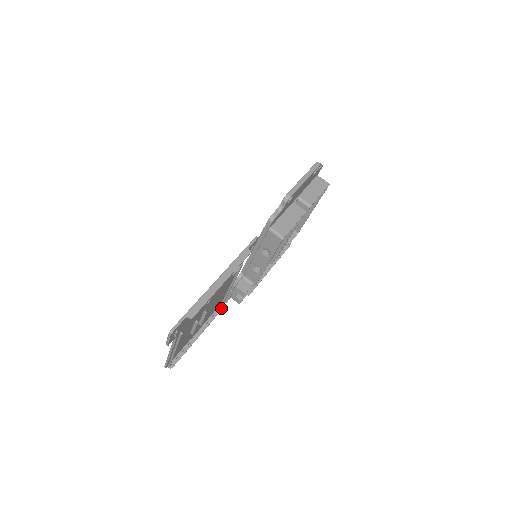
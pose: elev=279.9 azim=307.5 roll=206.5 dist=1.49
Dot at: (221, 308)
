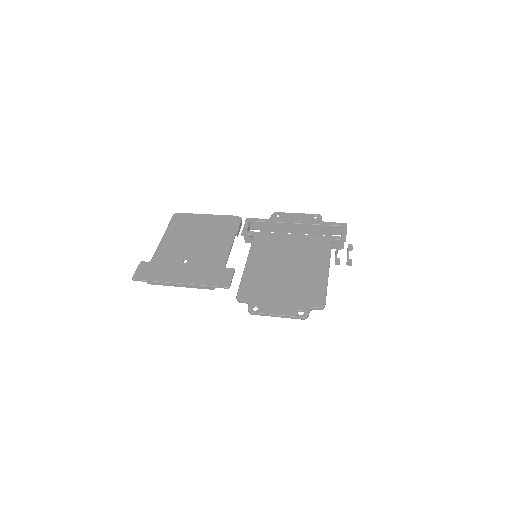
Dot at: occluded
